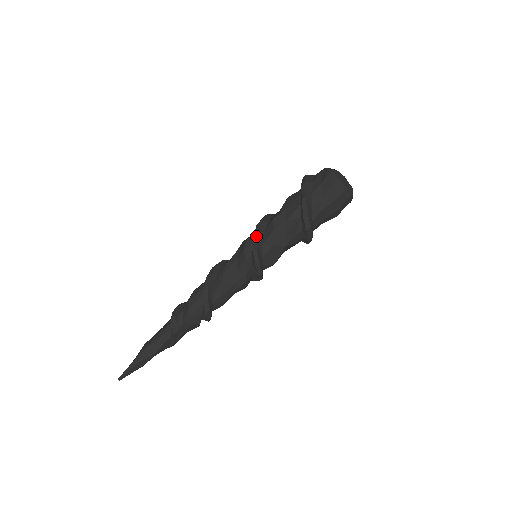
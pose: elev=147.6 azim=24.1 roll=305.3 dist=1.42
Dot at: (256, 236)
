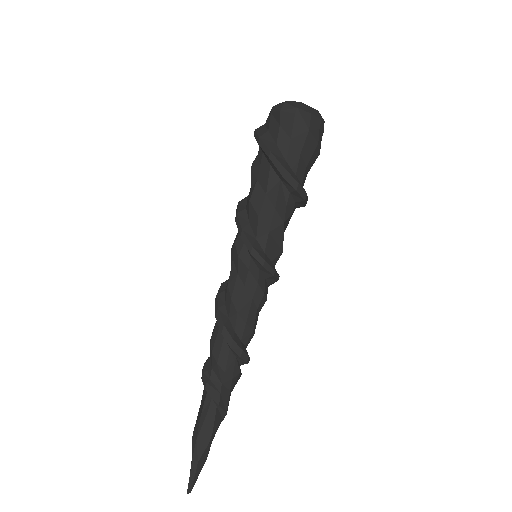
Dot at: (242, 233)
